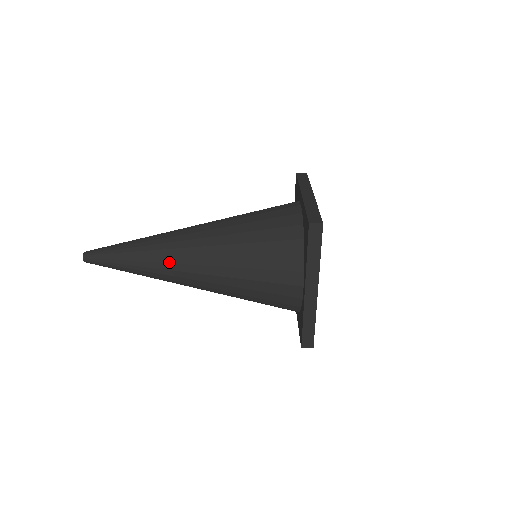
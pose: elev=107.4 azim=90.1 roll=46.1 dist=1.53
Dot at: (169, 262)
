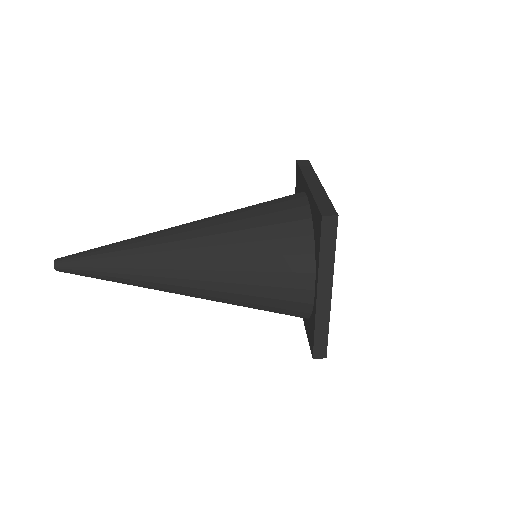
Dot at: (159, 231)
